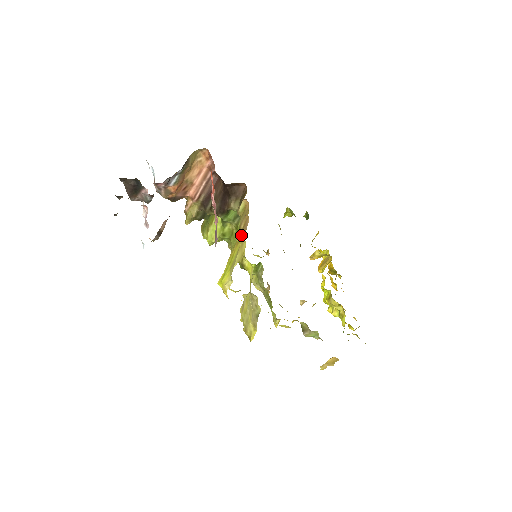
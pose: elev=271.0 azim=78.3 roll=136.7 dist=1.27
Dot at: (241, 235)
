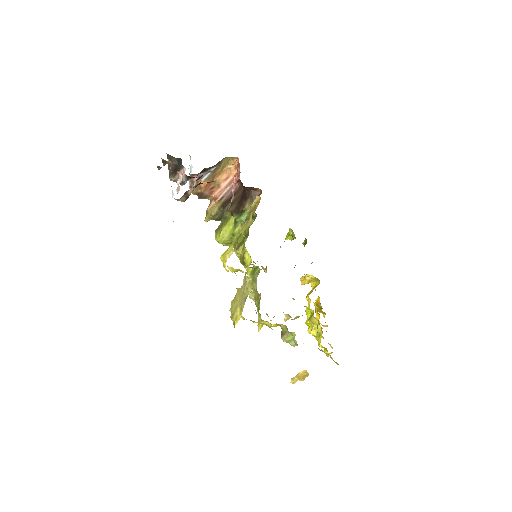
Dot at: occluded
